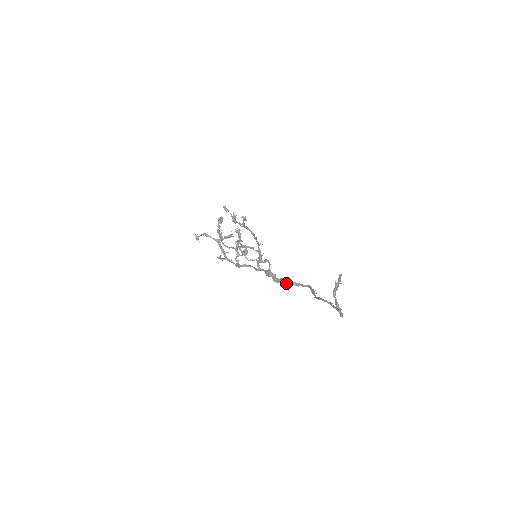
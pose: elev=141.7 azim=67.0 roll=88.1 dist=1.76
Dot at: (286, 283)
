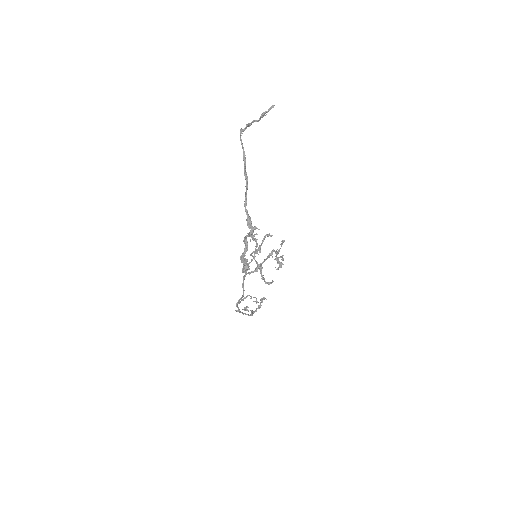
Dot at: (245, 241)
